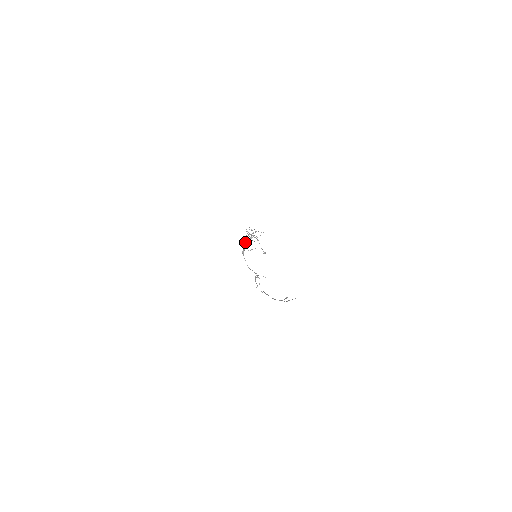
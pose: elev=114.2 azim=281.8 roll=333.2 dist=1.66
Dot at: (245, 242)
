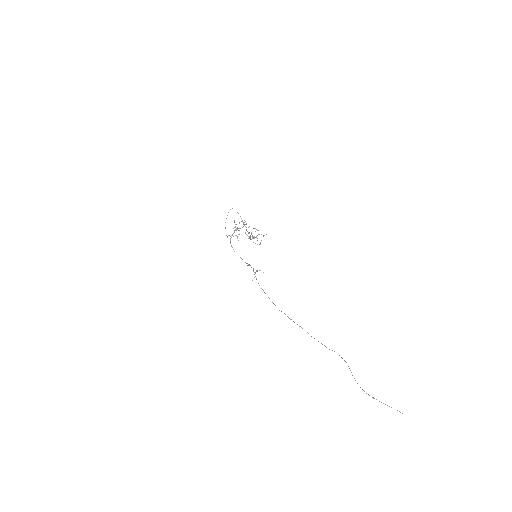
Dot at: (234, 231)
